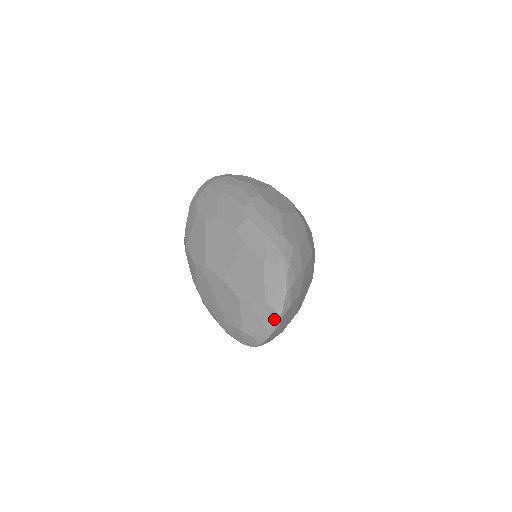
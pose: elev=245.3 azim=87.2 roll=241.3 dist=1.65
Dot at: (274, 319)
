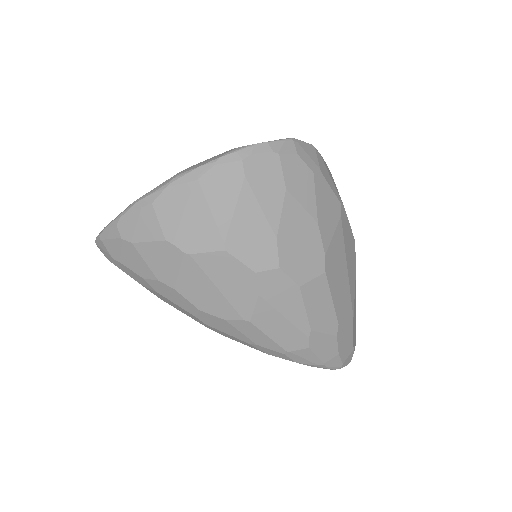
Dot at: occluded
